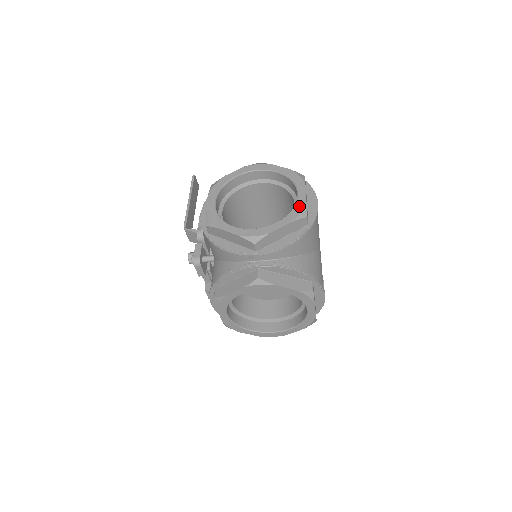
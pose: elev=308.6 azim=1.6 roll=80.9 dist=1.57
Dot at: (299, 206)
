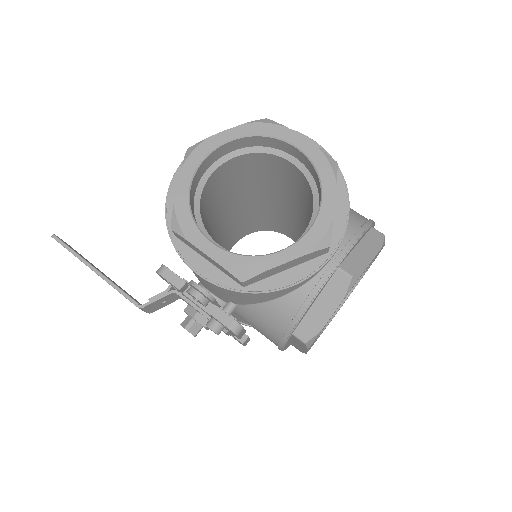
Dot at: (318, 159)
